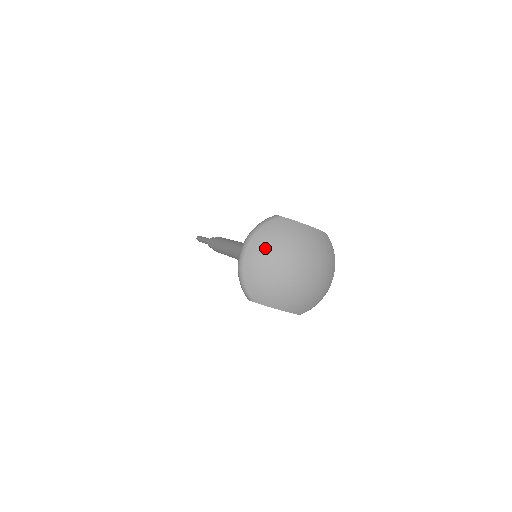
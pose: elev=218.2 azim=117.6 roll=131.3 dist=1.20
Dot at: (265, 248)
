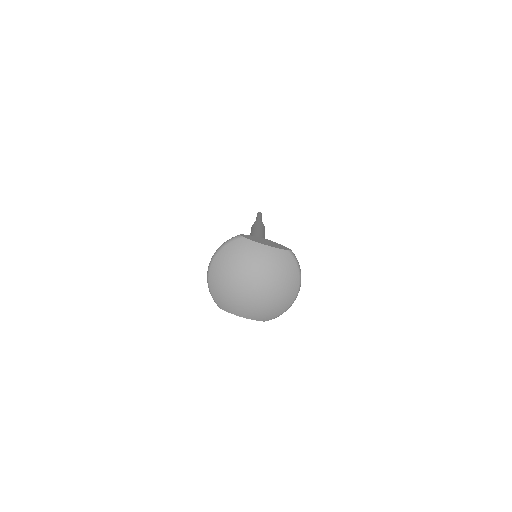
Dot at: (224, 266)
